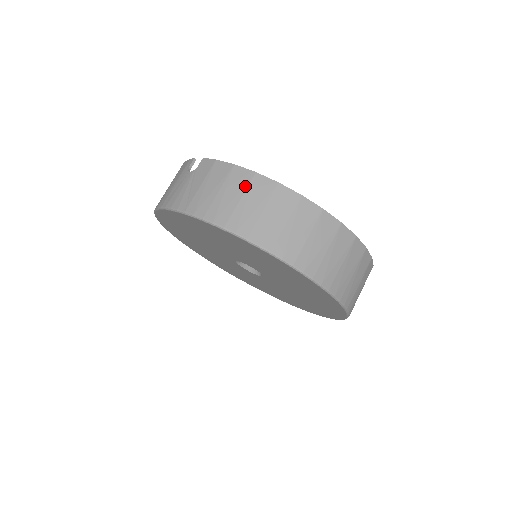
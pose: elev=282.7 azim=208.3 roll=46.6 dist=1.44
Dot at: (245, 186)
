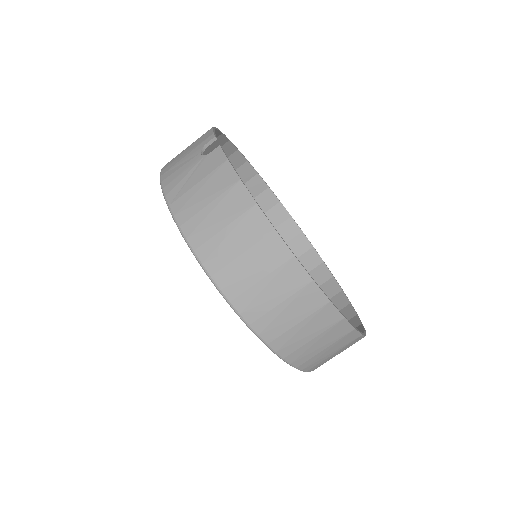
Dot at: (237, 214)
